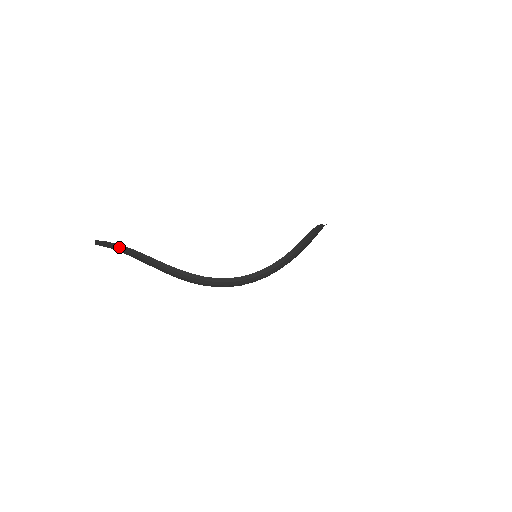
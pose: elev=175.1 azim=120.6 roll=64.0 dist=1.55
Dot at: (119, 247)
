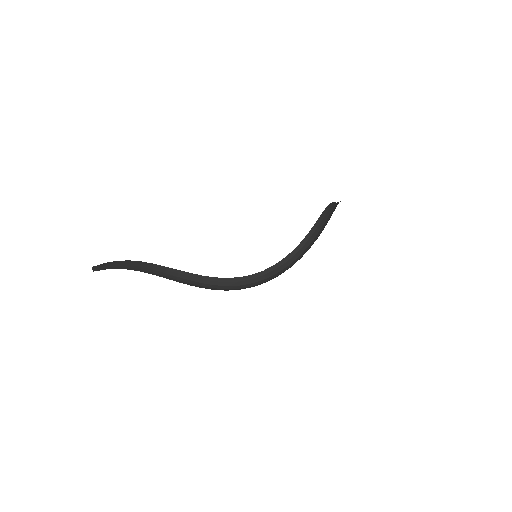
Dot at: (117, 263)
